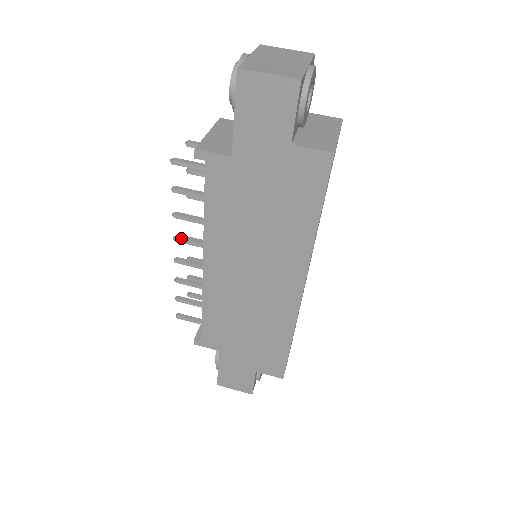
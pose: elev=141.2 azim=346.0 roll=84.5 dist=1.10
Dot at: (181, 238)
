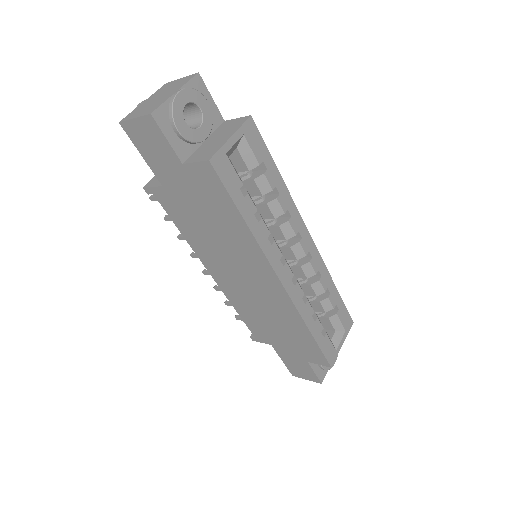
Dot at: (194, 254)
